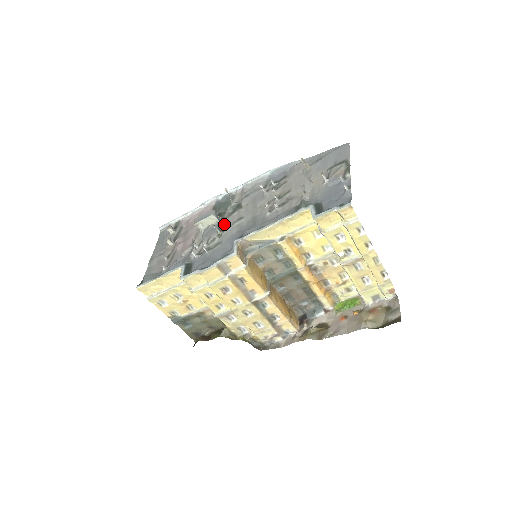
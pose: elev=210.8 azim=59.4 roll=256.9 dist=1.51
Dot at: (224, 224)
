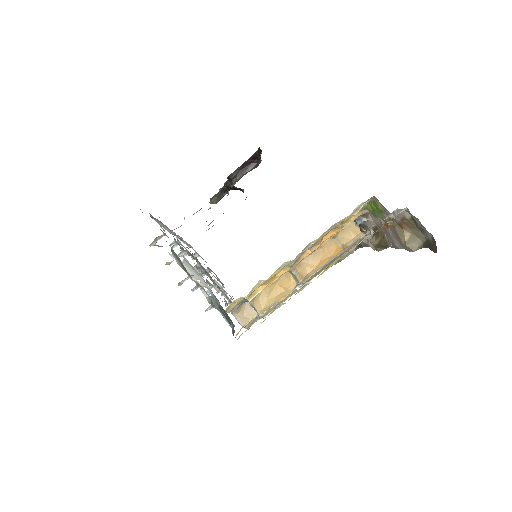
Dot at: (207, 273)
